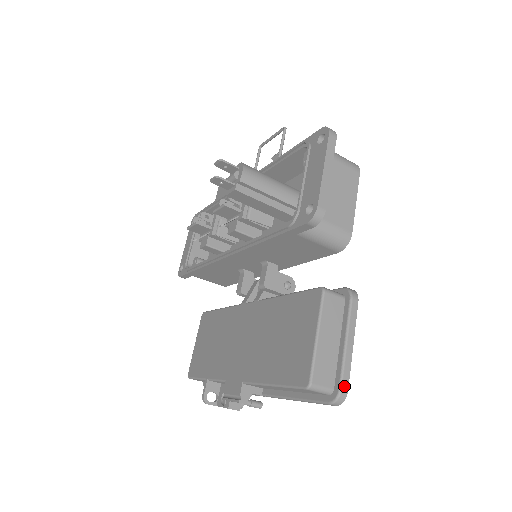
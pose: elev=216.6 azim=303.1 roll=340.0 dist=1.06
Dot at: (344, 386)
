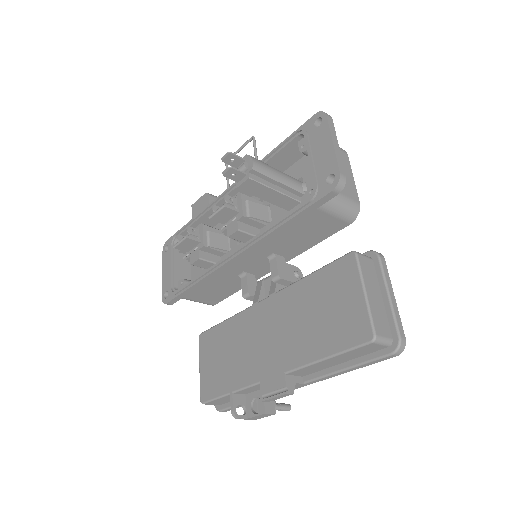
Dot at: (401, 333)
